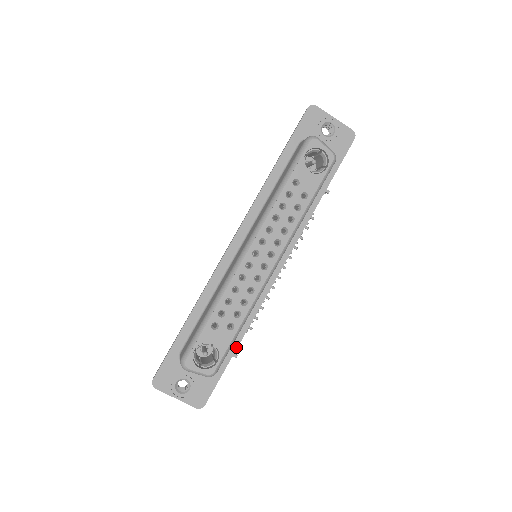
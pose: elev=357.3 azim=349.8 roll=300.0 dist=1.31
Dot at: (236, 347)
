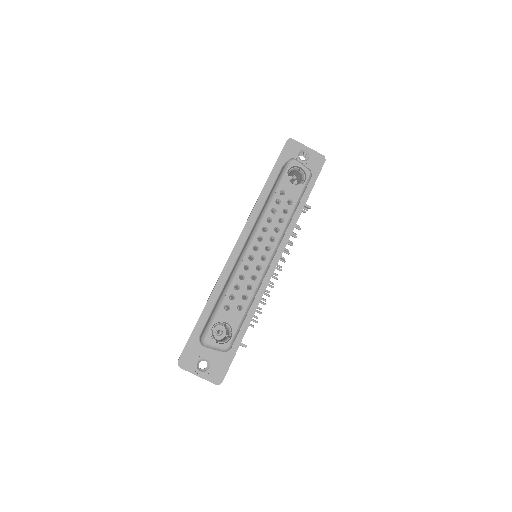
Dot at: (245, 330)
